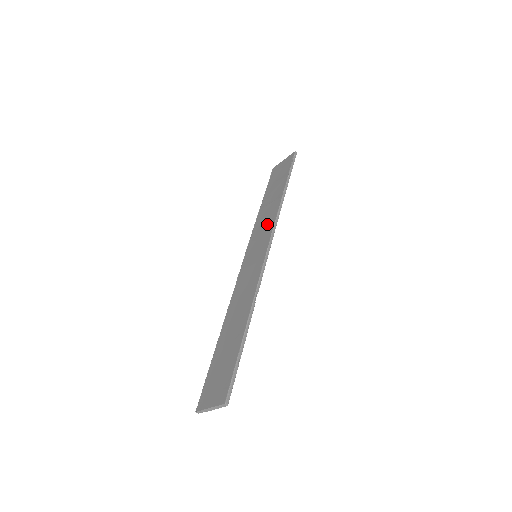
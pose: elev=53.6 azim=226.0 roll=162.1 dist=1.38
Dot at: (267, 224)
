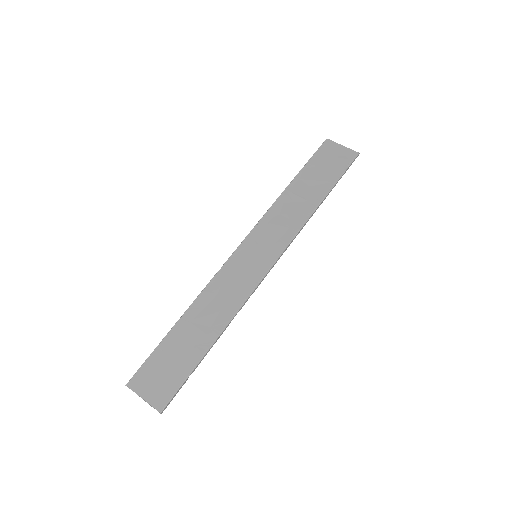
Dot at: (286, 228)
